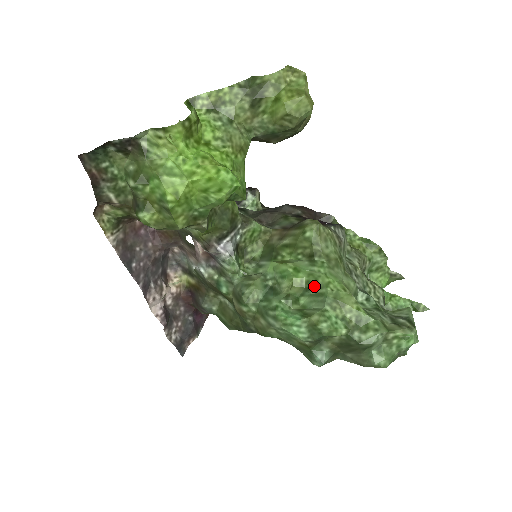
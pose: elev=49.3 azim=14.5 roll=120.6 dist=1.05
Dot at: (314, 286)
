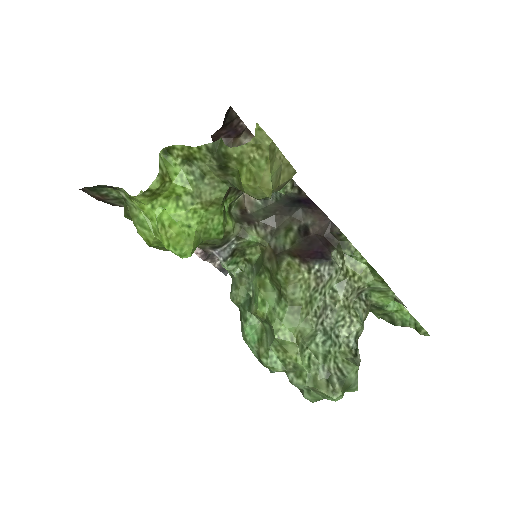
Dot at: (270, 324)
